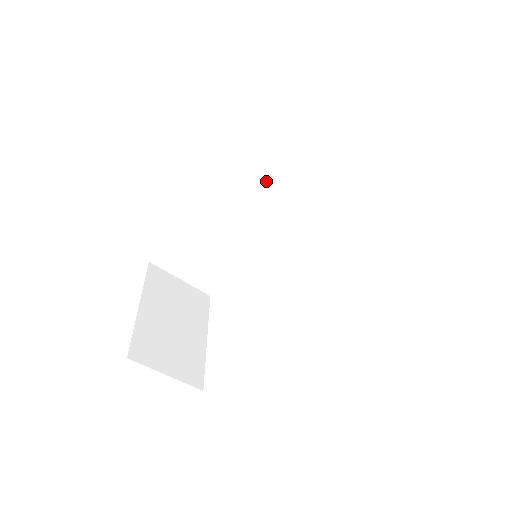
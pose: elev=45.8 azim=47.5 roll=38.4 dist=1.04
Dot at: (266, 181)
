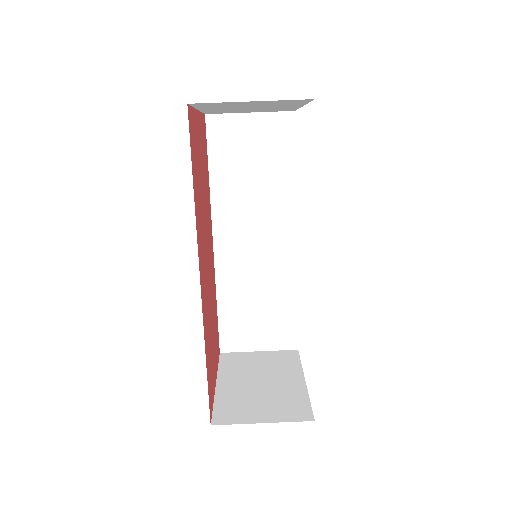
Dot at: (236, 206)
